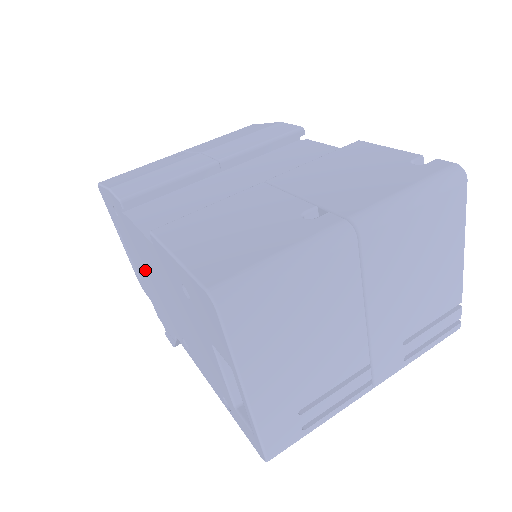
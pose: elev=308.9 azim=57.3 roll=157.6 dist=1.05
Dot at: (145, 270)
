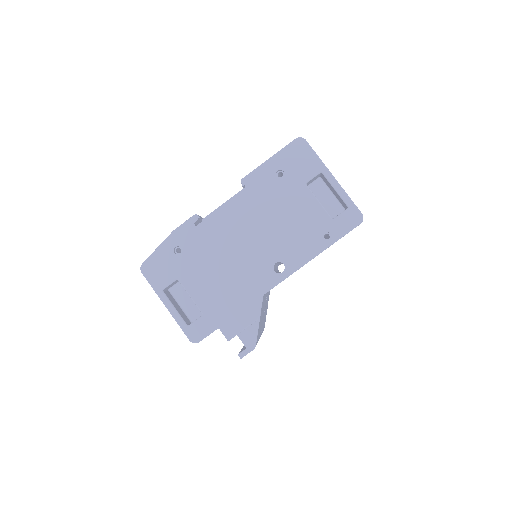
Dot at: (220, 264)
